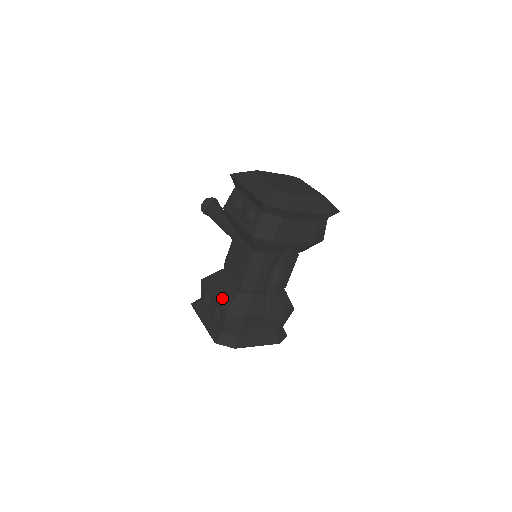
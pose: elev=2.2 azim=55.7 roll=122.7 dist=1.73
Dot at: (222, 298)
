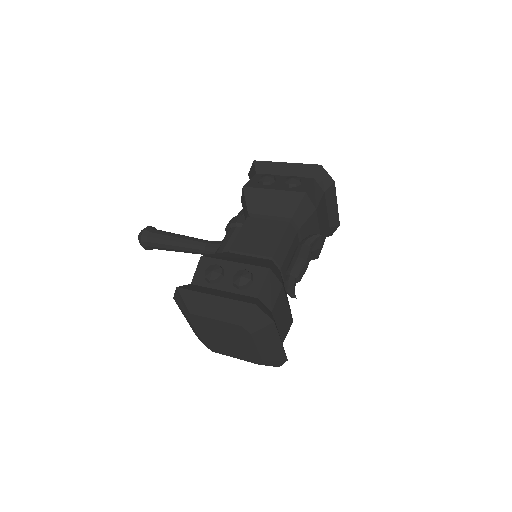
Dot at: (252, 262)
